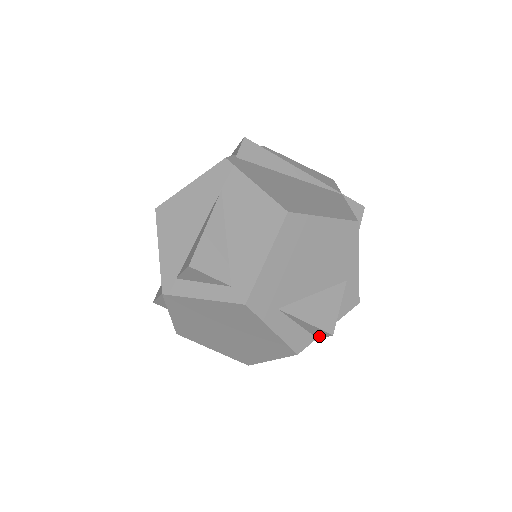
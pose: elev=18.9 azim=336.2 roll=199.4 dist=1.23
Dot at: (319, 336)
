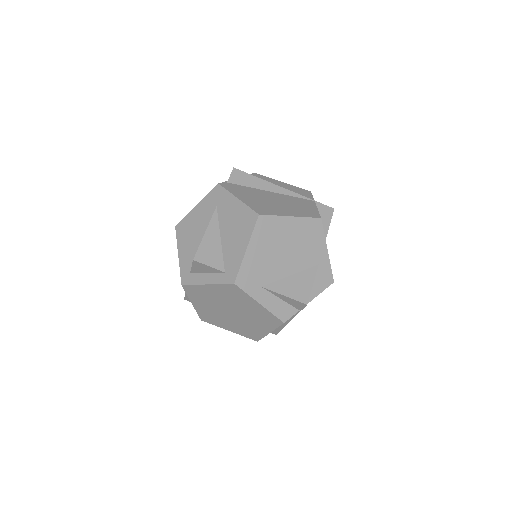
Dot at: (299, 308)
